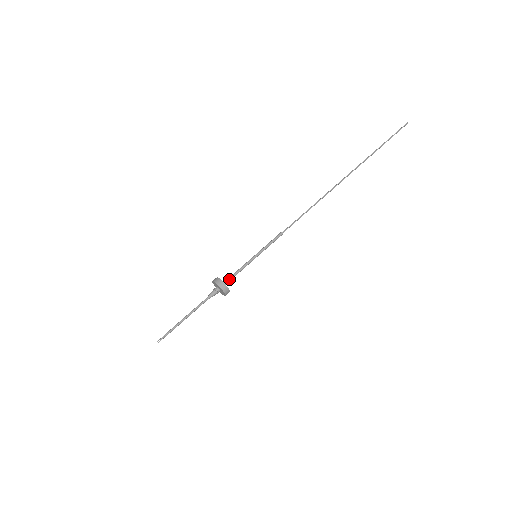
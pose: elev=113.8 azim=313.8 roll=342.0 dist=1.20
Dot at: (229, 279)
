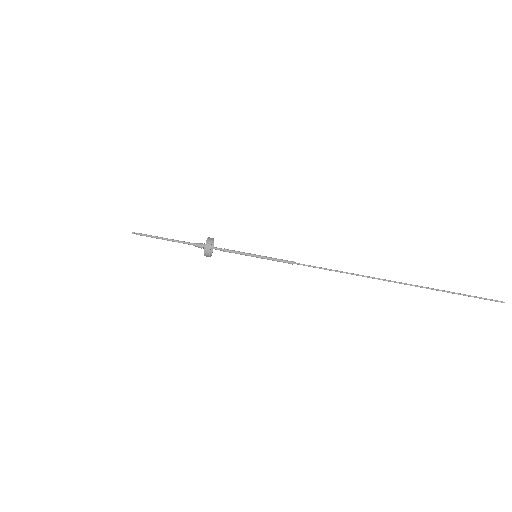
Dot at: (220, 248)
